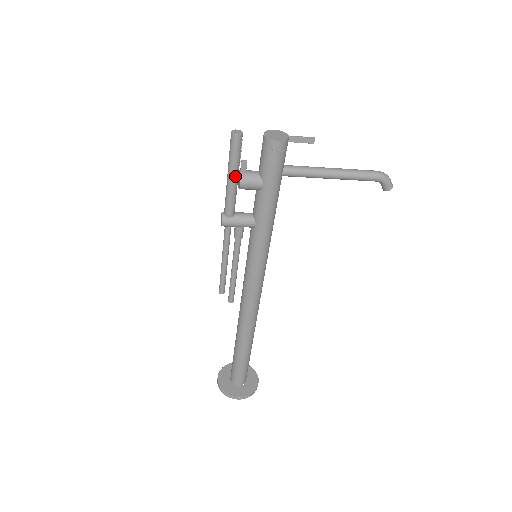
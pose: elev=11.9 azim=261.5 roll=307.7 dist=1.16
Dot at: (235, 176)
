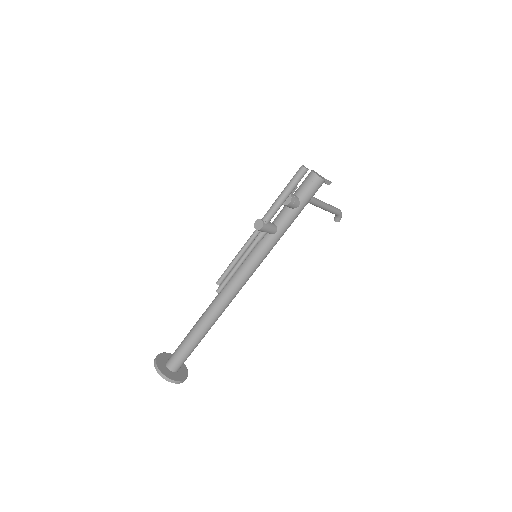
Dot at: (288, 196)
